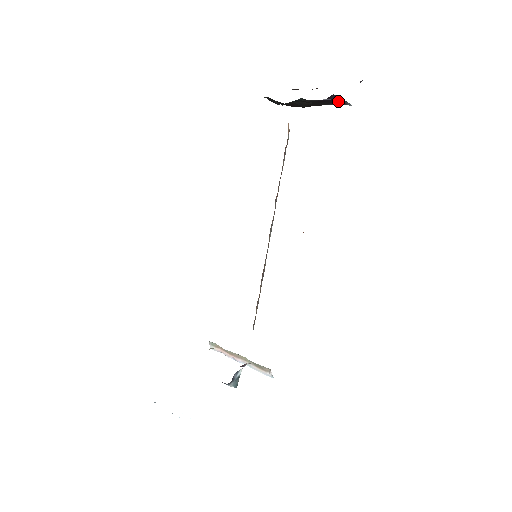
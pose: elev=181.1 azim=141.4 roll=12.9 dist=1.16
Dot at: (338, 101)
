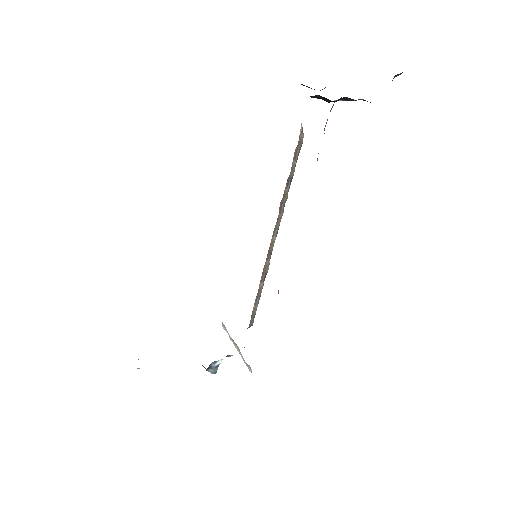
Dot at: (363, 99)
